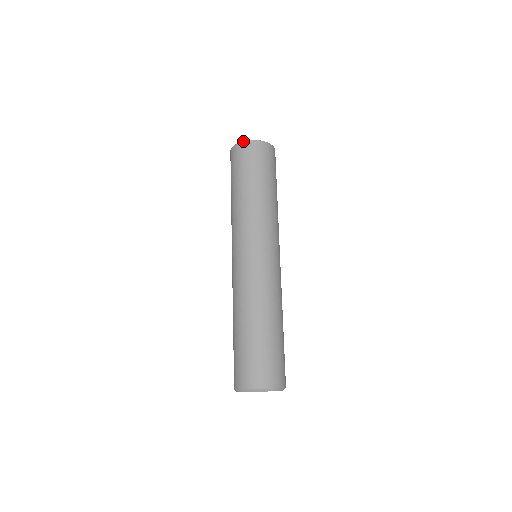
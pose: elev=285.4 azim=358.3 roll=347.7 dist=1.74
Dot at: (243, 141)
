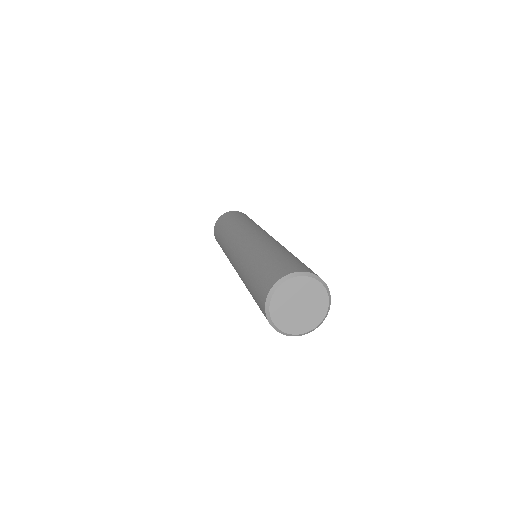
Dot at: (228, 212)
